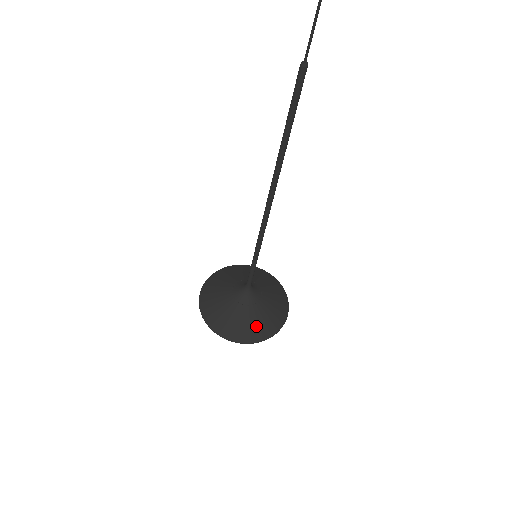
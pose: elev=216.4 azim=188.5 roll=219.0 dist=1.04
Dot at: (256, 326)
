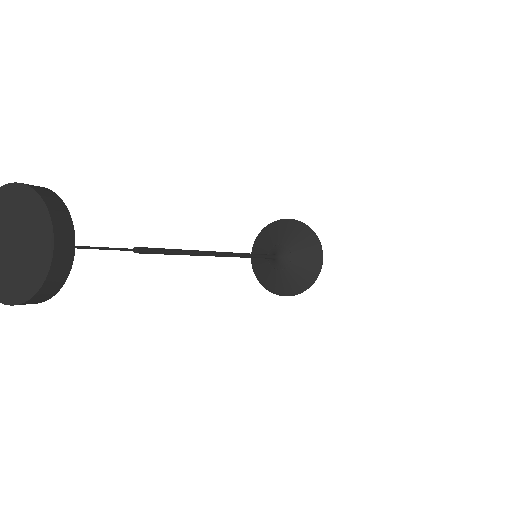
Dot at: (279, 285)
